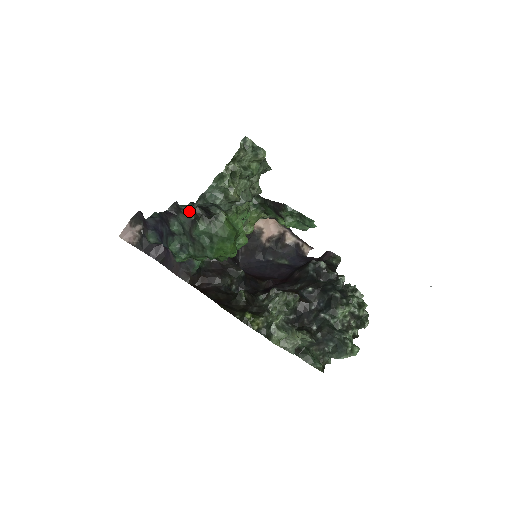
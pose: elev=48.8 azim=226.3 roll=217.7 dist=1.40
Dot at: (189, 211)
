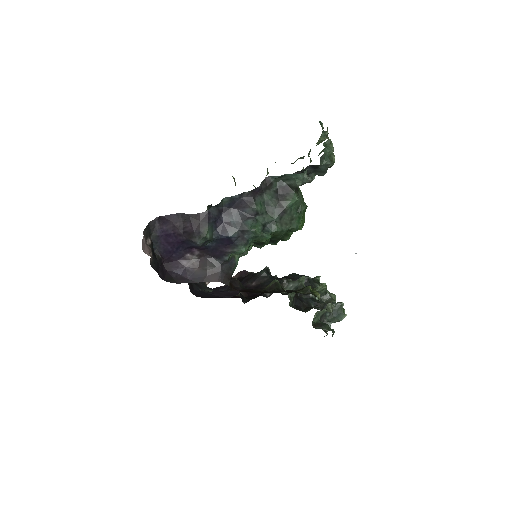
Dot at: occluded
